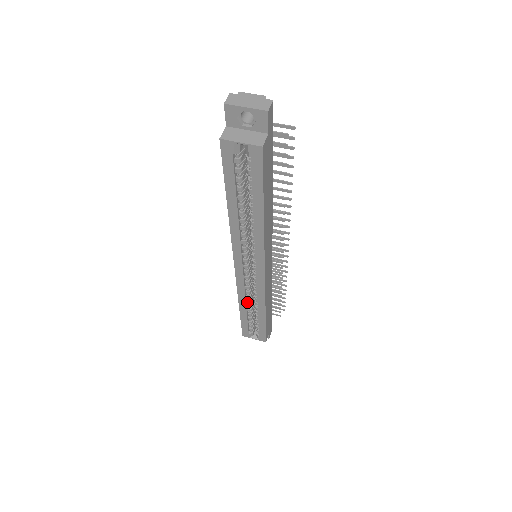
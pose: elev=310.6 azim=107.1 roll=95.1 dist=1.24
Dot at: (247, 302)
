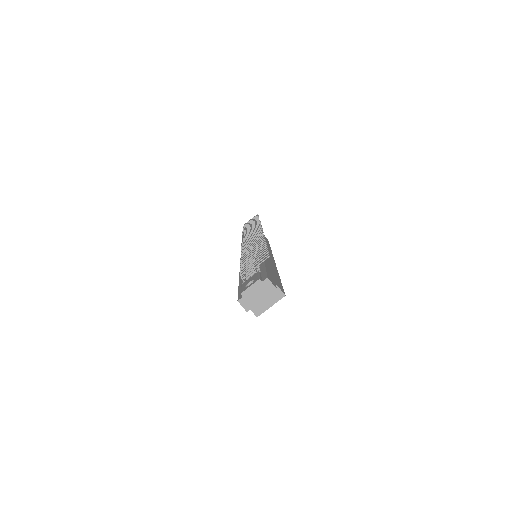
Dot at: occluded
